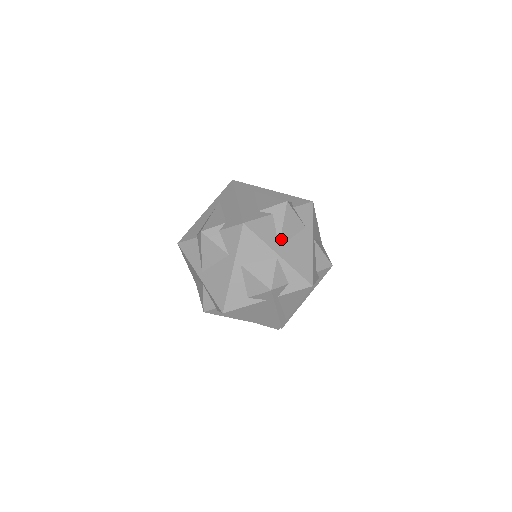
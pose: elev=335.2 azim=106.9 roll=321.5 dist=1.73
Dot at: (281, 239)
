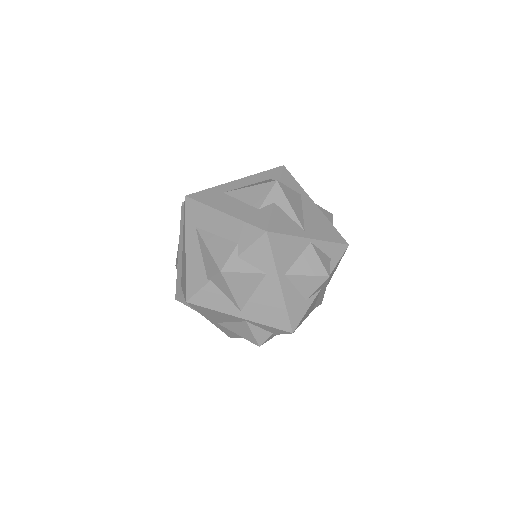
Dot at: (300, 222)
